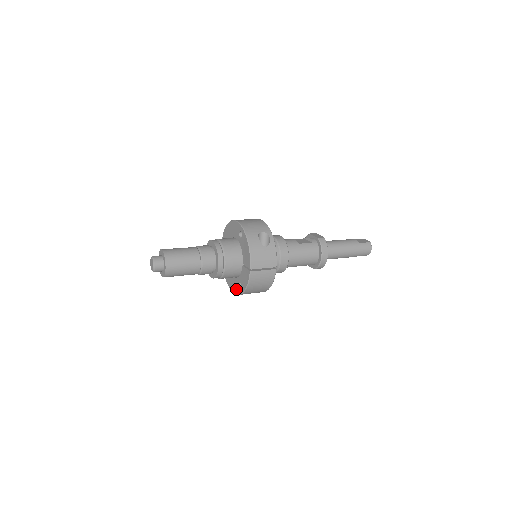
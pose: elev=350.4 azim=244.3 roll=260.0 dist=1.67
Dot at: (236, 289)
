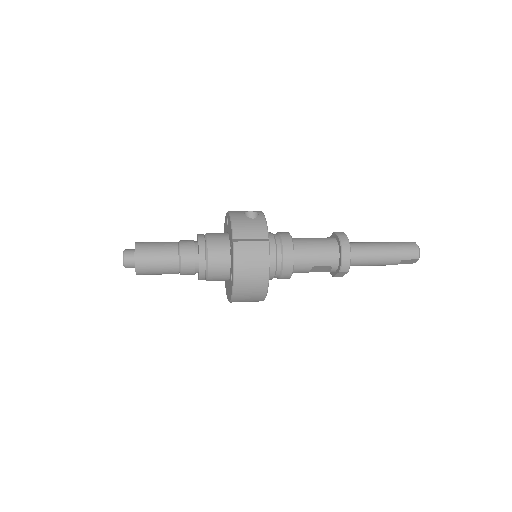
Dot at: (230, 289)
